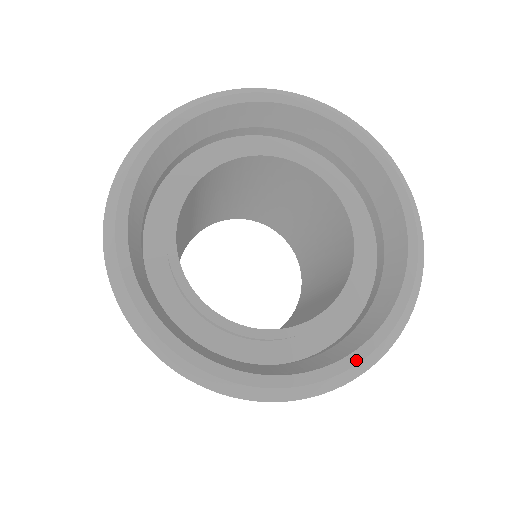
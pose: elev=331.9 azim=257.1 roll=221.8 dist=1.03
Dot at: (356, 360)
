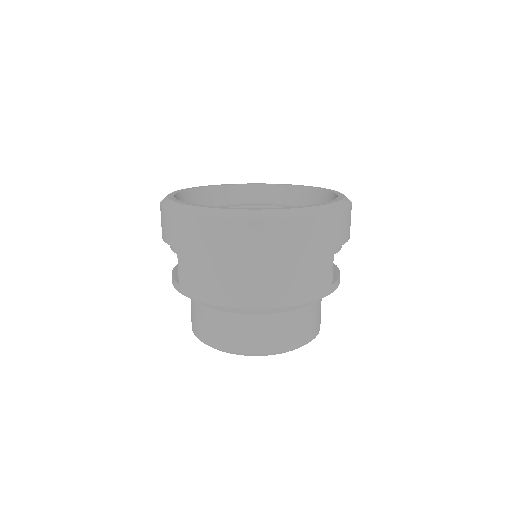
Dot at: (294, 208)
